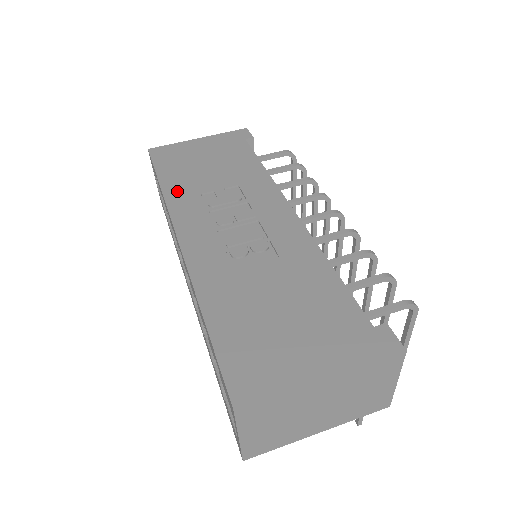
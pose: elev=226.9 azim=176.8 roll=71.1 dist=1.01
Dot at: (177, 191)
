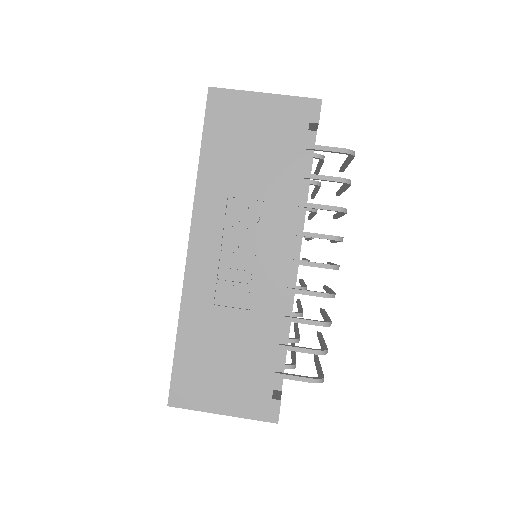
Dot at: (210, 181)
